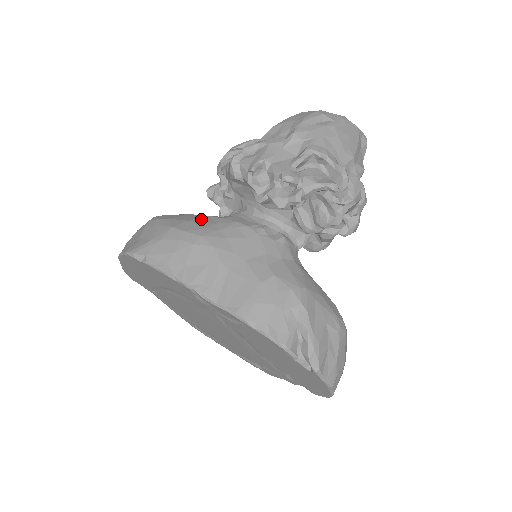
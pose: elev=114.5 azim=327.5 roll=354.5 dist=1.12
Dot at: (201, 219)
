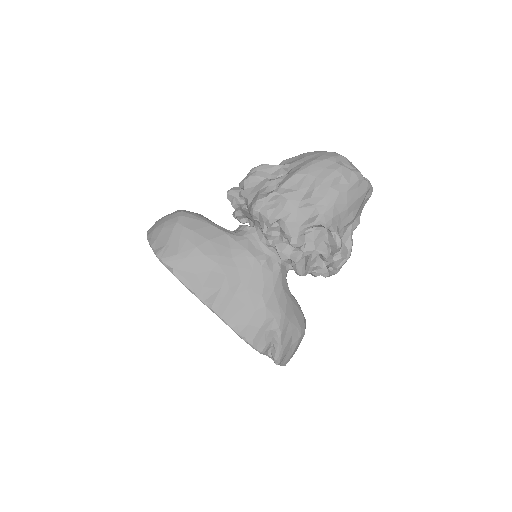
Dot at: (219, 239)
